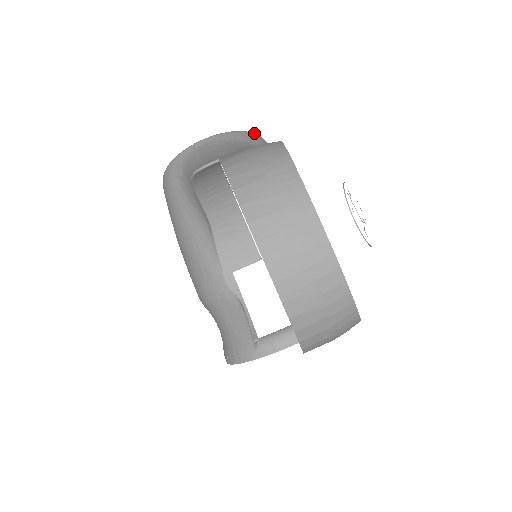
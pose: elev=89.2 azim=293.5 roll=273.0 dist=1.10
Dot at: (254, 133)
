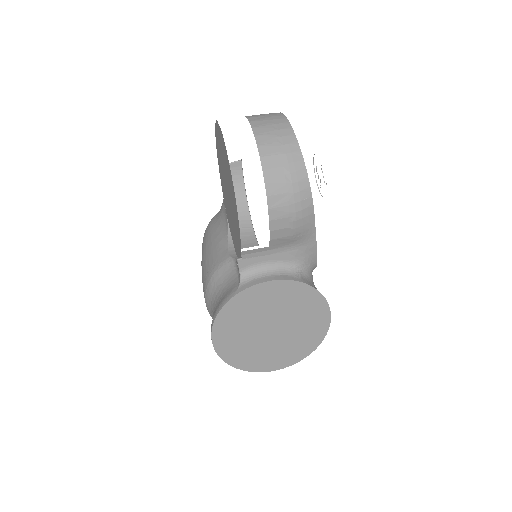
Dot at: occluded
